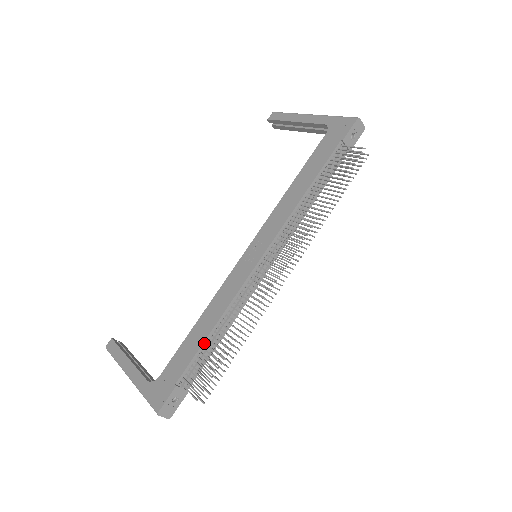
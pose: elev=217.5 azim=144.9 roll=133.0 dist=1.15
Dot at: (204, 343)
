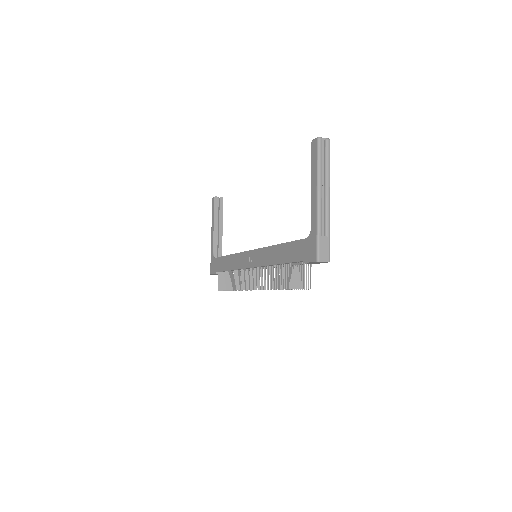
Dot at: (226, 271)
